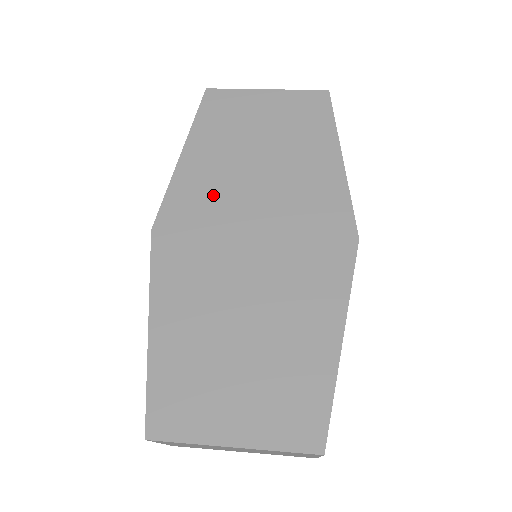
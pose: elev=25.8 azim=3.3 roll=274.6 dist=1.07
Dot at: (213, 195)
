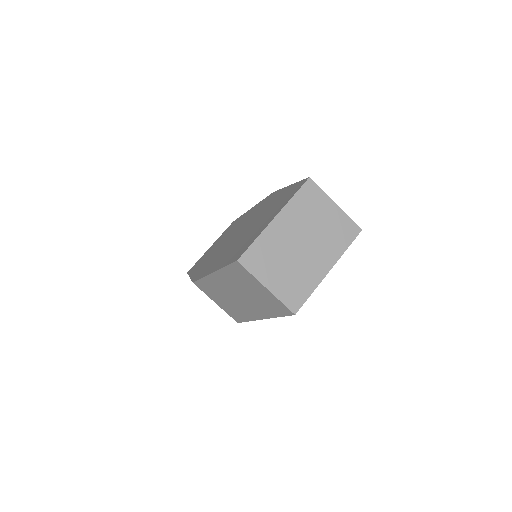
Dot at: occluded
